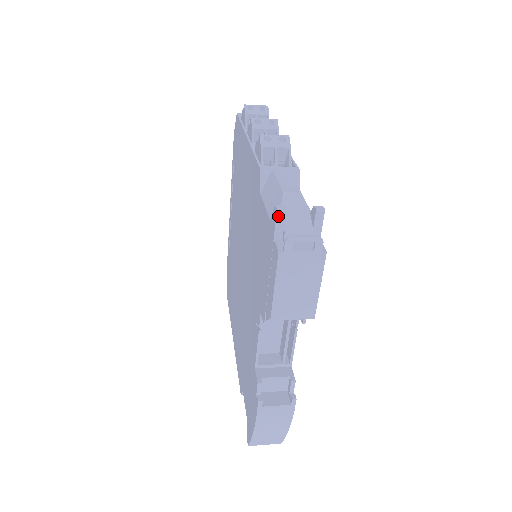
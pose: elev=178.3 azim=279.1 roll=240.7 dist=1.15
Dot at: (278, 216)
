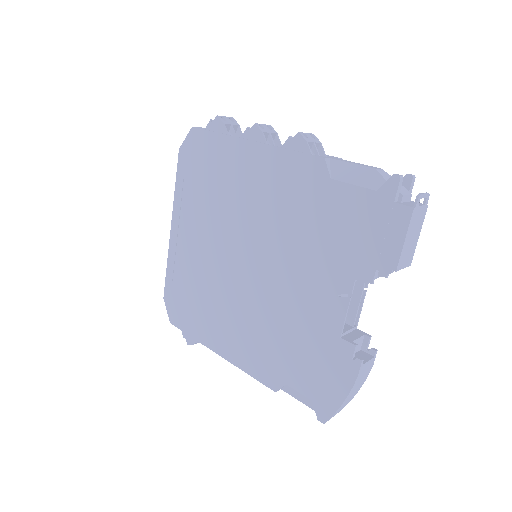
Dot at: (400, 182)
